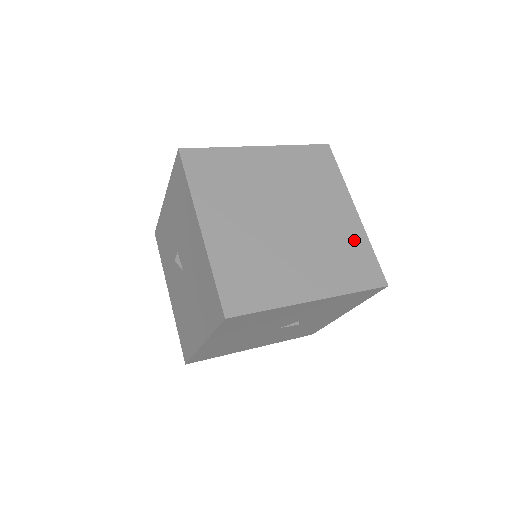
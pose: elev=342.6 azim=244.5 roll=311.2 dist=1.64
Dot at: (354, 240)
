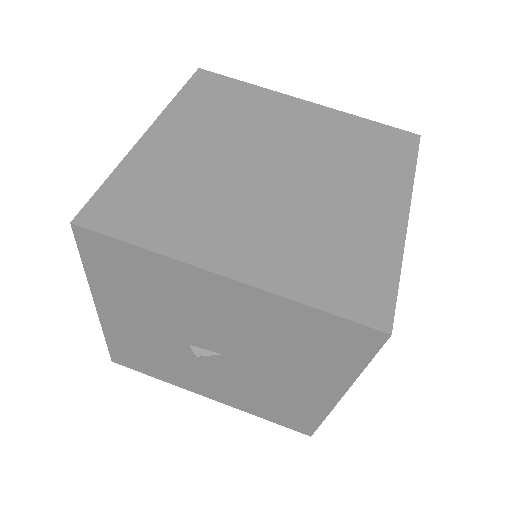
Dot at: (345, 127)
